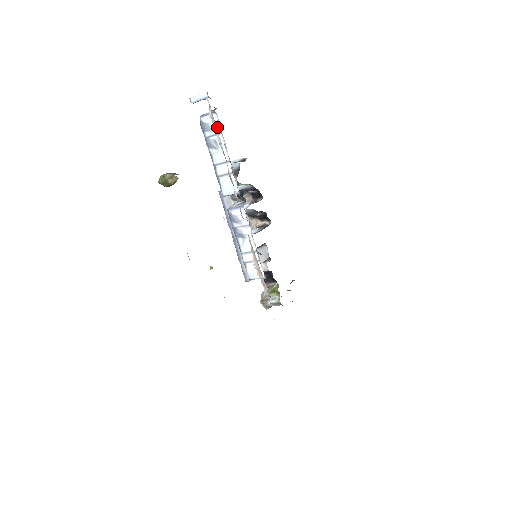
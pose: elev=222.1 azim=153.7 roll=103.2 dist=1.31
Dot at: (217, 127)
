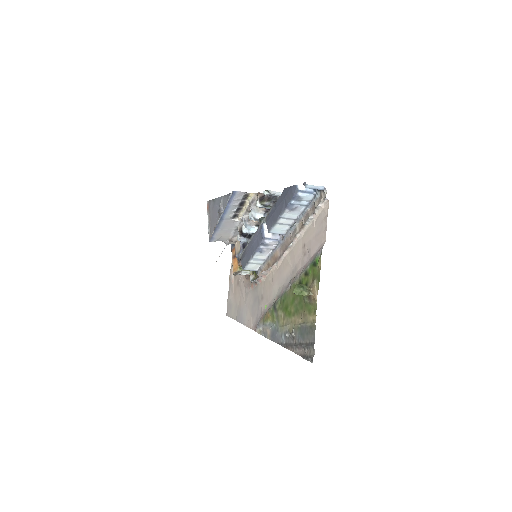
Dot at: (306, 201)
